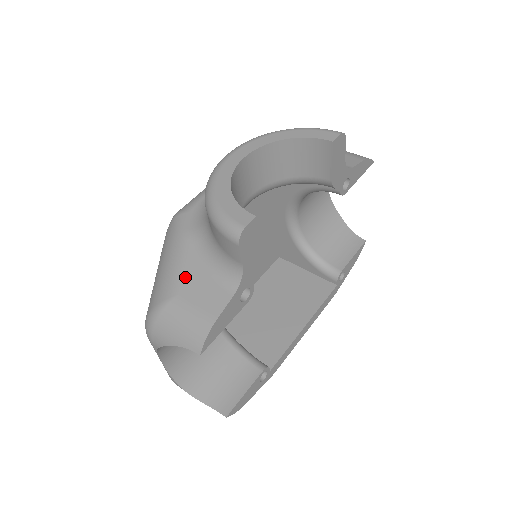
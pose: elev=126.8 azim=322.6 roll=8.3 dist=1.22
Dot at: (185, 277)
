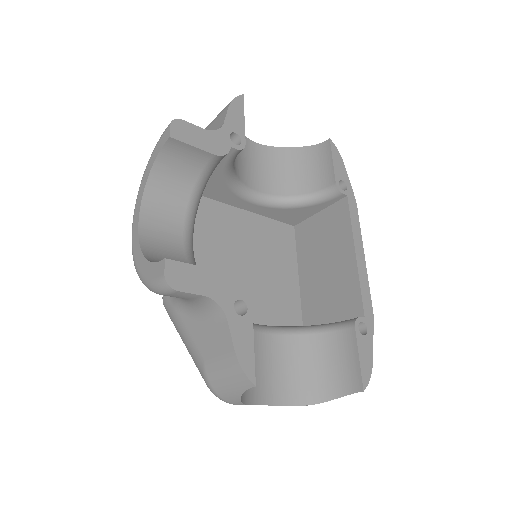
Dot at: (197, 342)
